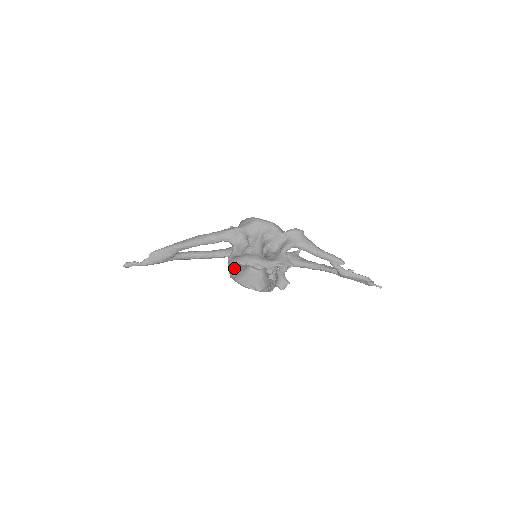
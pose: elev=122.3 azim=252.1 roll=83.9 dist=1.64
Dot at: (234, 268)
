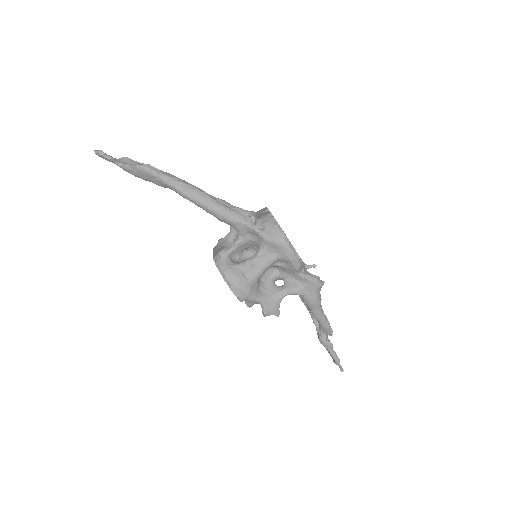
Dot at: occluded
